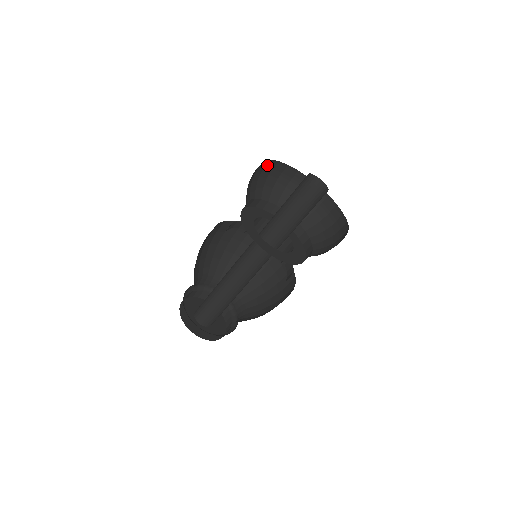
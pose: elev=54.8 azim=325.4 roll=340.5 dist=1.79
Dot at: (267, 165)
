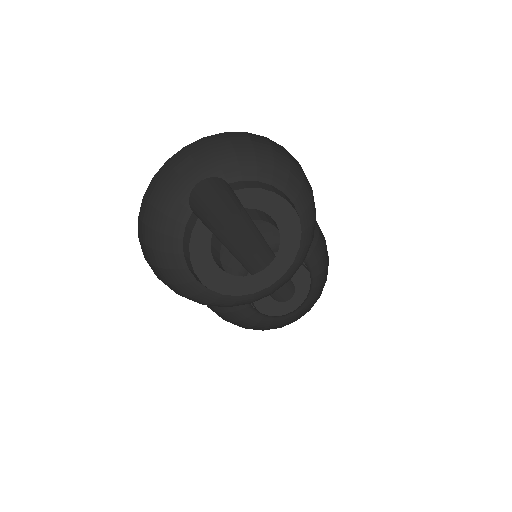
Dot at: (142, 240)
